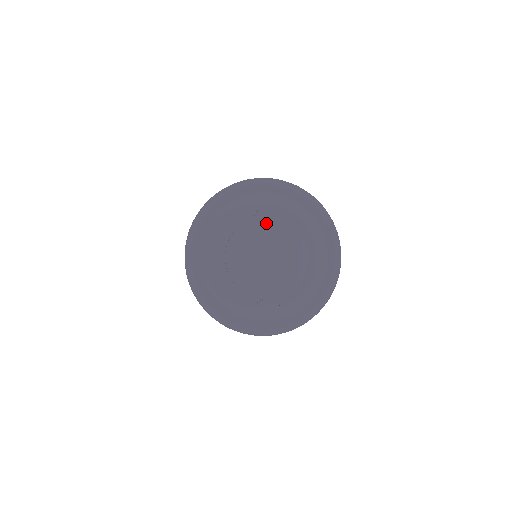
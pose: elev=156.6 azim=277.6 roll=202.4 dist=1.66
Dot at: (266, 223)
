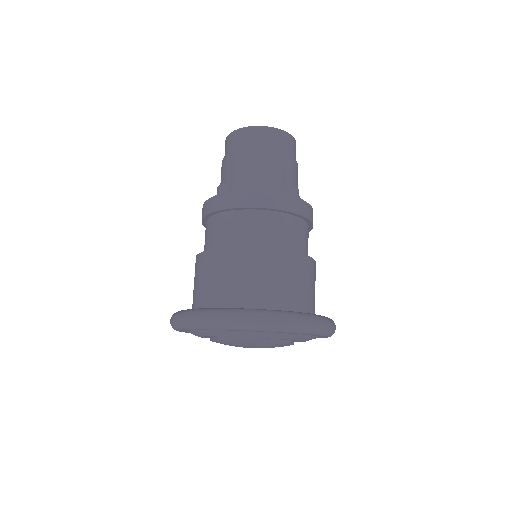
Dot at: (252, 344)
